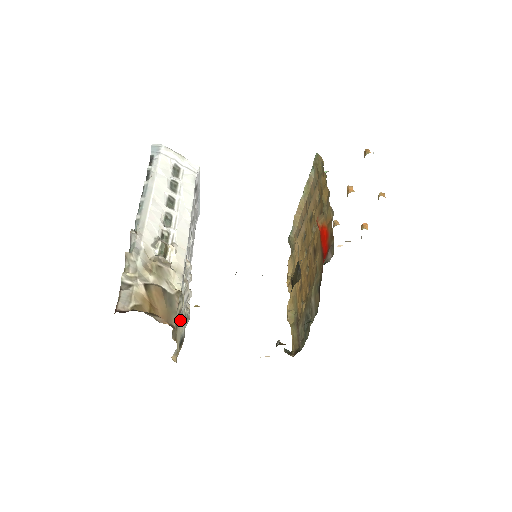
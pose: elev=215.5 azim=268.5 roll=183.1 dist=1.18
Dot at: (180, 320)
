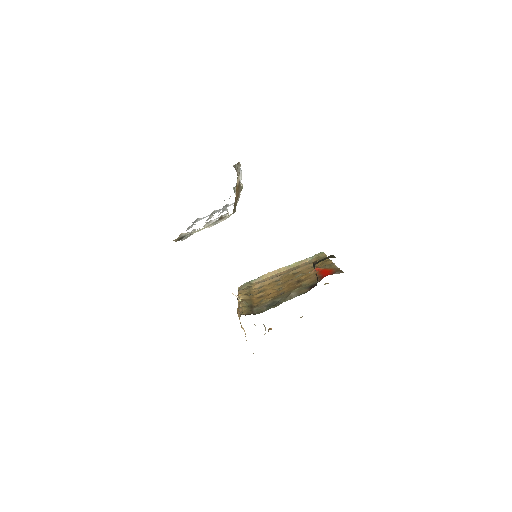
Dot at: (212, 223)
